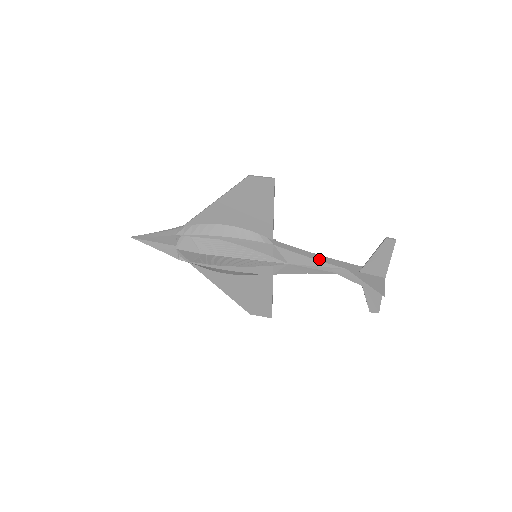
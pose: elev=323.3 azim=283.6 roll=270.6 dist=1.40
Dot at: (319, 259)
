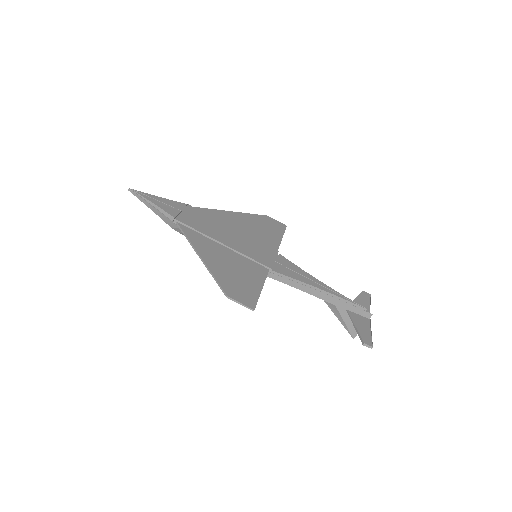
Dot at: (311, 293)
